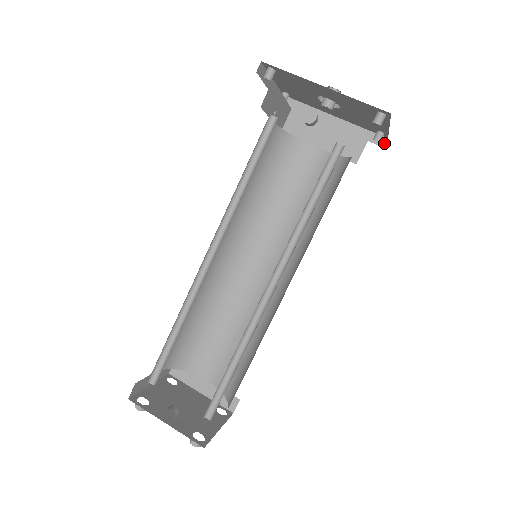
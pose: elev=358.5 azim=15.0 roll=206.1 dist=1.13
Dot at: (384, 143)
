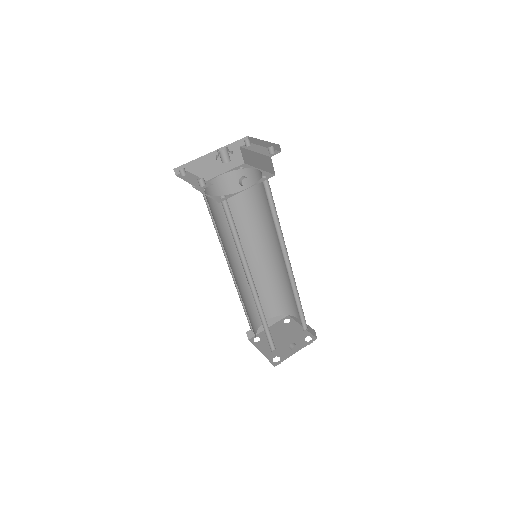
Dot at: occluded
